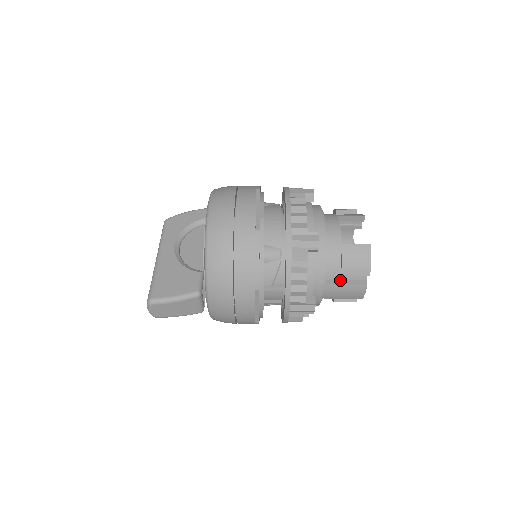
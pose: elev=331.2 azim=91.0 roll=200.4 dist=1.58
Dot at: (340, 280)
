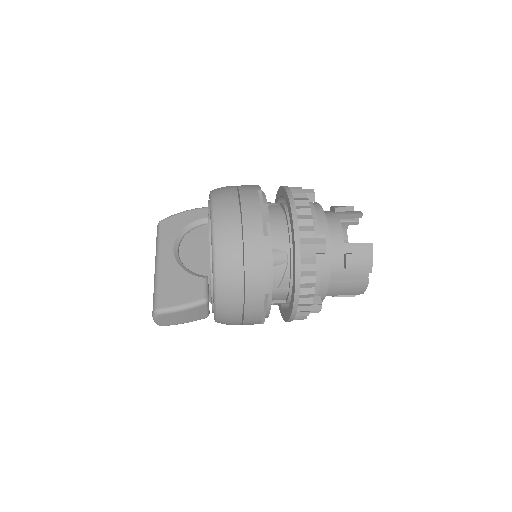
Dot at: (343, 278)
